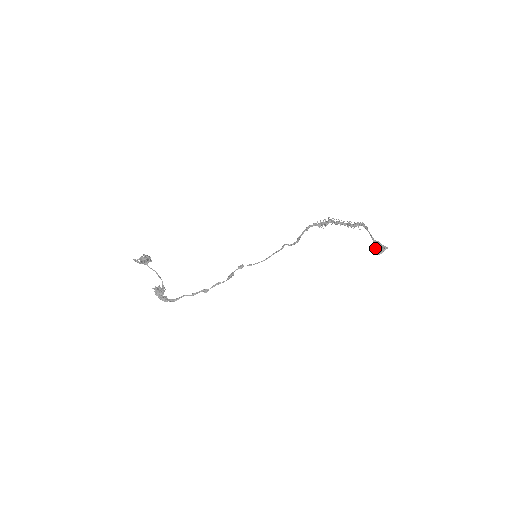
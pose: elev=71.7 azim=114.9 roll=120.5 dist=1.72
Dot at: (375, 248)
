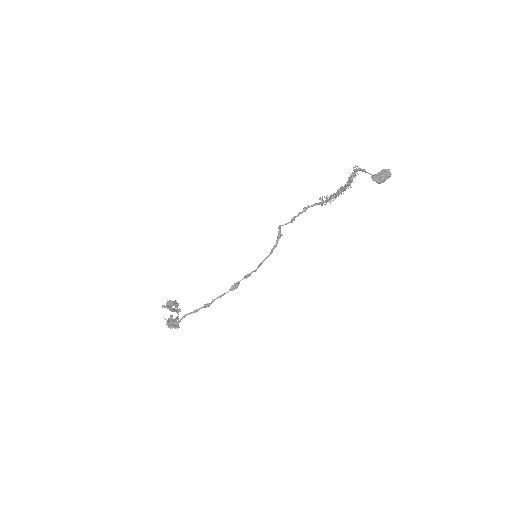
Dot at: (371, 177)
